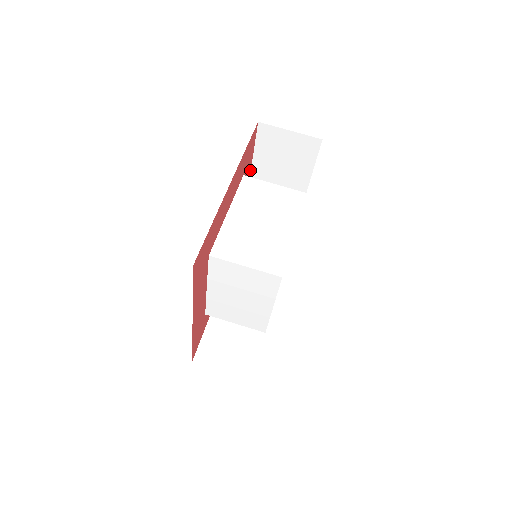
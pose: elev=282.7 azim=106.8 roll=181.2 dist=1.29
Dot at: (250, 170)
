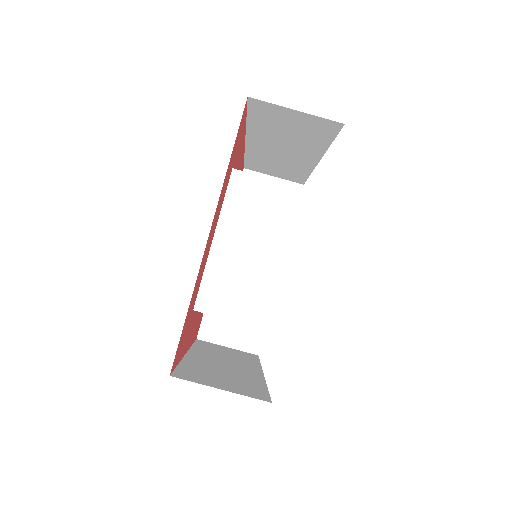
Dot at: (244, 132)
